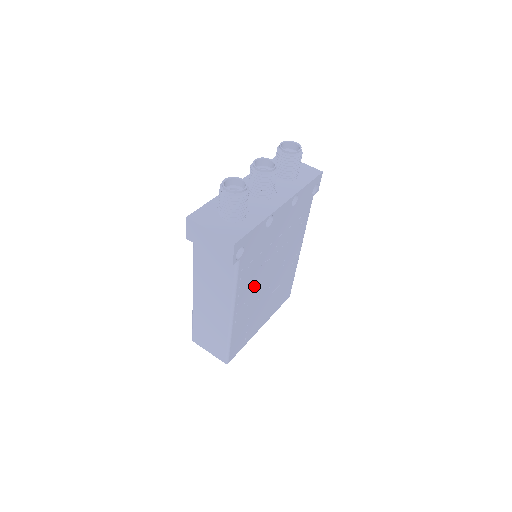
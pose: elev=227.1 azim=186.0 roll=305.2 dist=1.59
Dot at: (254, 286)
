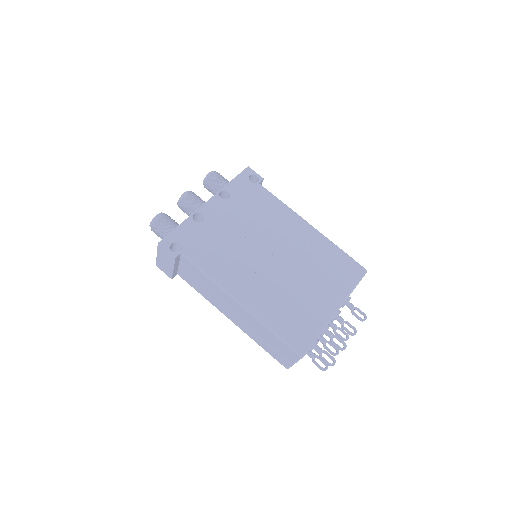
Dot at: (246, 269)
